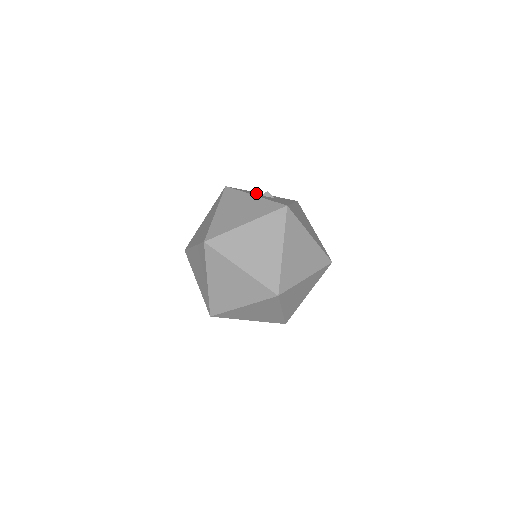
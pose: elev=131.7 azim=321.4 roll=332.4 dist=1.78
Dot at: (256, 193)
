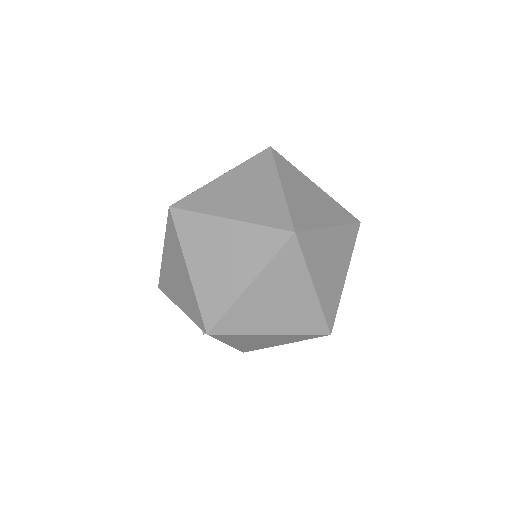
Dot at: occluded
